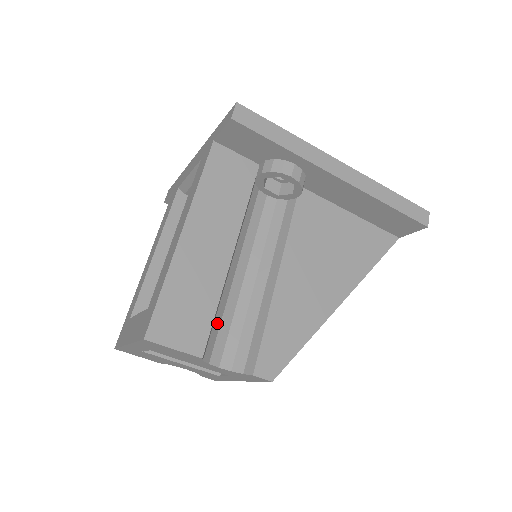
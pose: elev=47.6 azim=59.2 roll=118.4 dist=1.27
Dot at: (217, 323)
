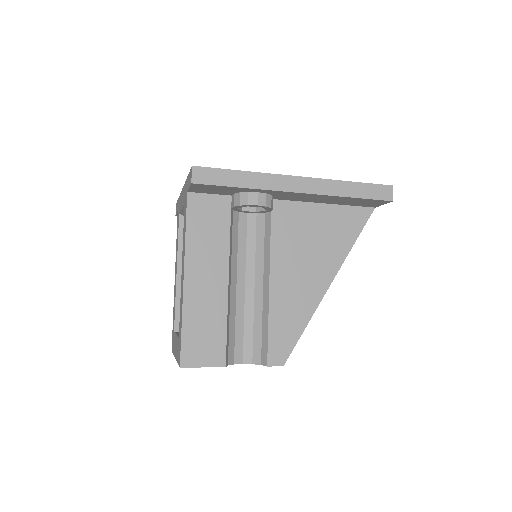
Dot at: (232, 334)
